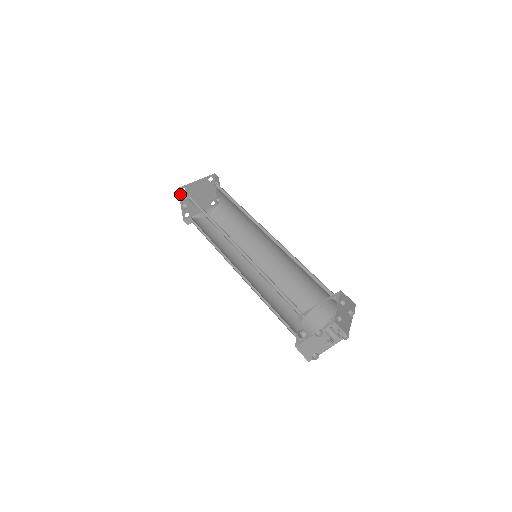
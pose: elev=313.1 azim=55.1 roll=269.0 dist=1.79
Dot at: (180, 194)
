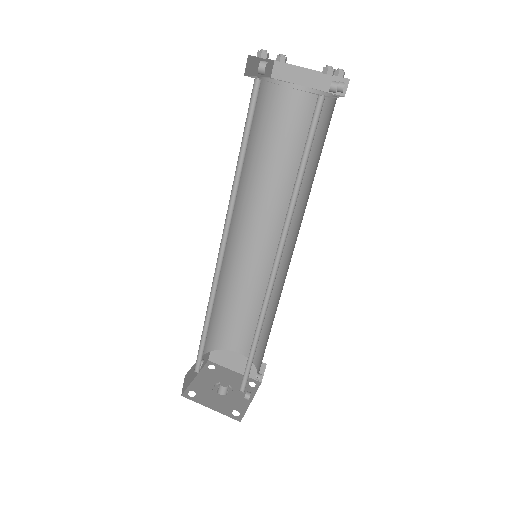
Dot at: occluded
